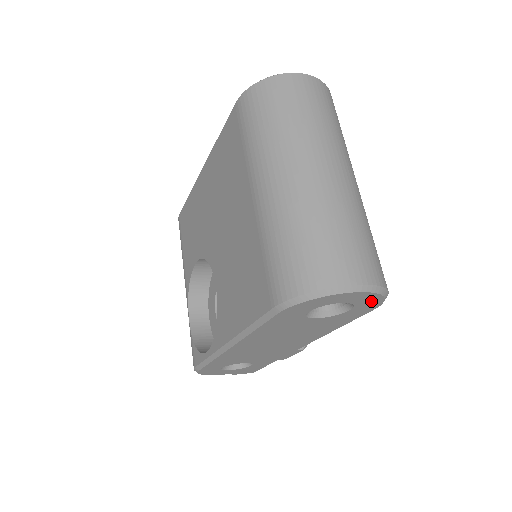
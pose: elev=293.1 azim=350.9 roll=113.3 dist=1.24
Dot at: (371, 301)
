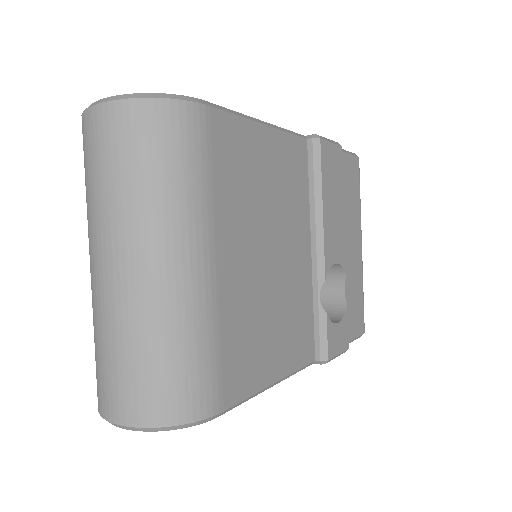
Dot at: occluded
